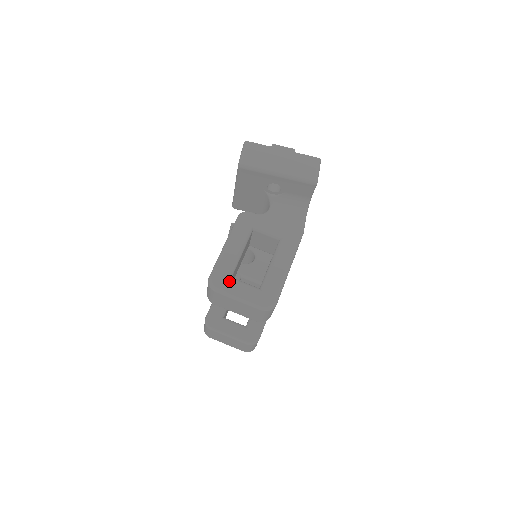
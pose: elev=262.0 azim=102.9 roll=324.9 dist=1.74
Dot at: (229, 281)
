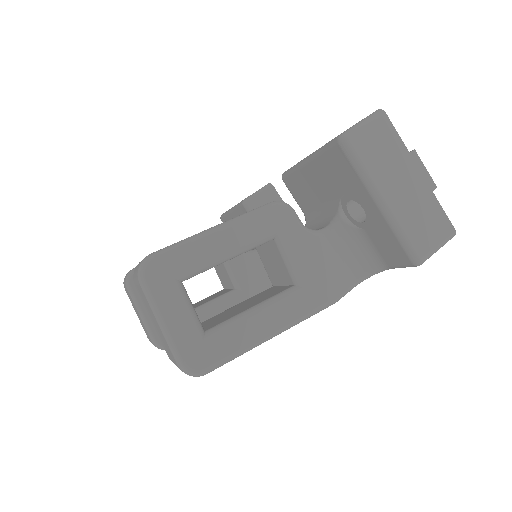
Dot at: (172, 286)
